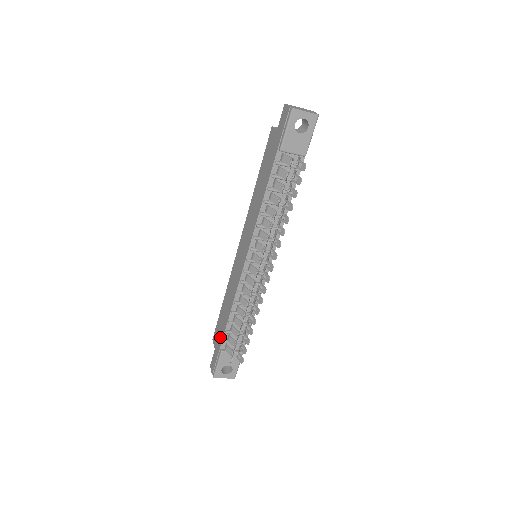
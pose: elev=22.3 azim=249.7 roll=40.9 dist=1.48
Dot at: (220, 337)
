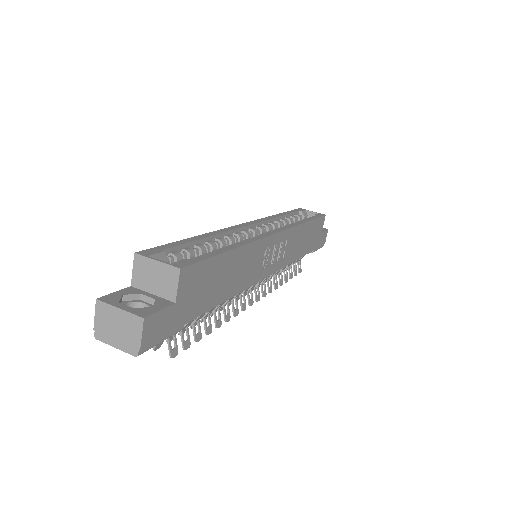
Dot at: occluded
